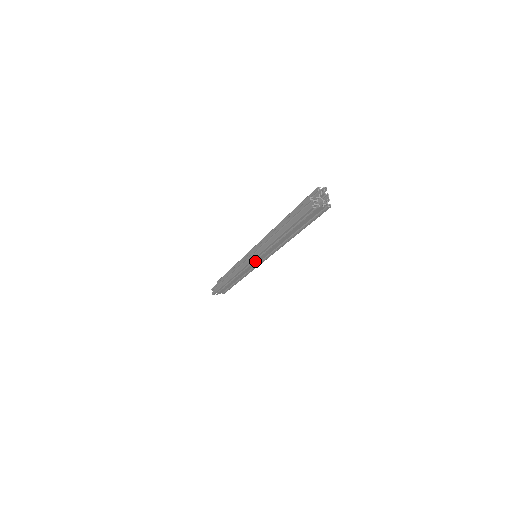
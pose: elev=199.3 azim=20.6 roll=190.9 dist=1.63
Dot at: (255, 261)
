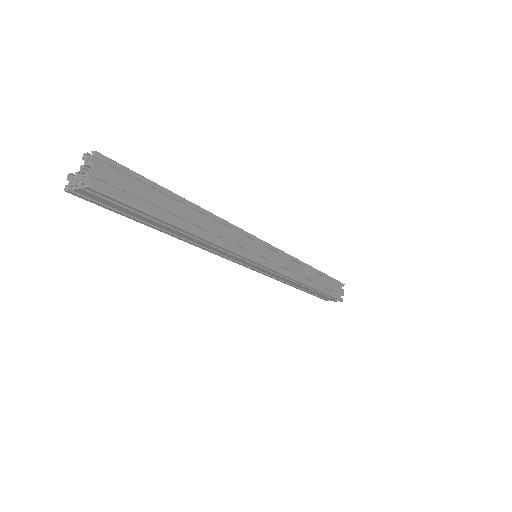
Dot at: (246, 264)
